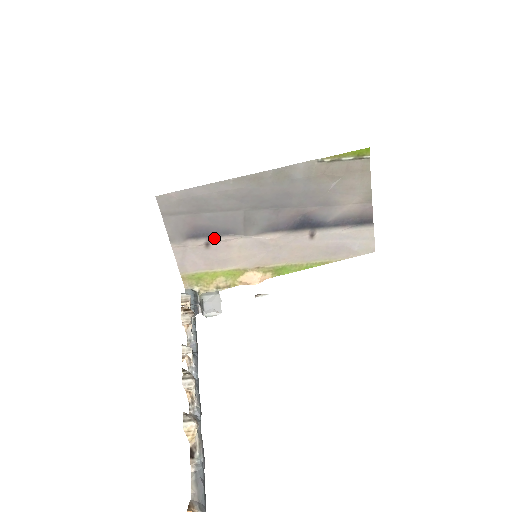
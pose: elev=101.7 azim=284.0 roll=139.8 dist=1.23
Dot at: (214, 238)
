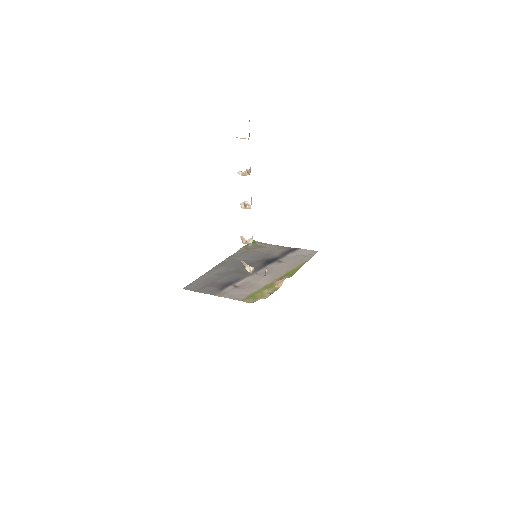
Dot at: (235, 283)
